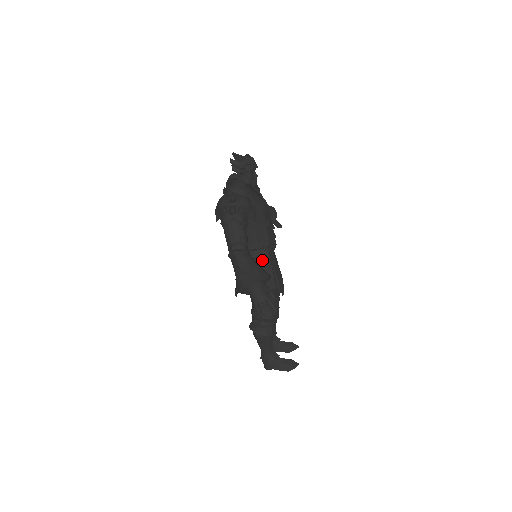
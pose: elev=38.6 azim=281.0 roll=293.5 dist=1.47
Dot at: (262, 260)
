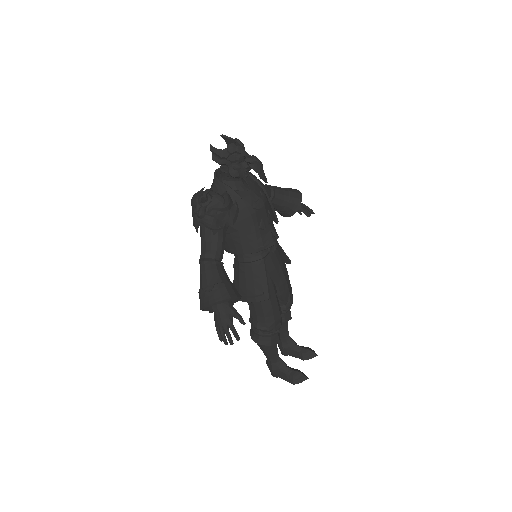
Dot at: (254, 266)
